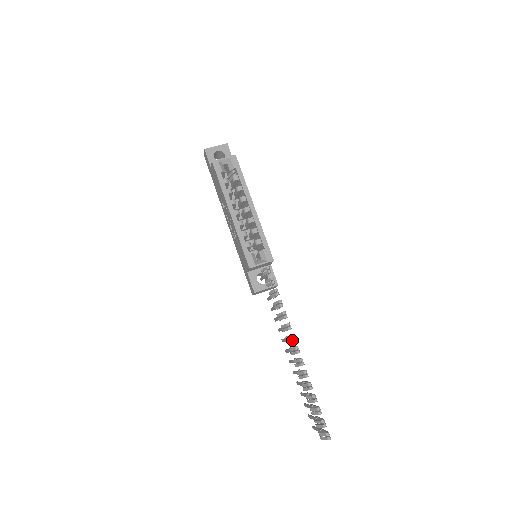
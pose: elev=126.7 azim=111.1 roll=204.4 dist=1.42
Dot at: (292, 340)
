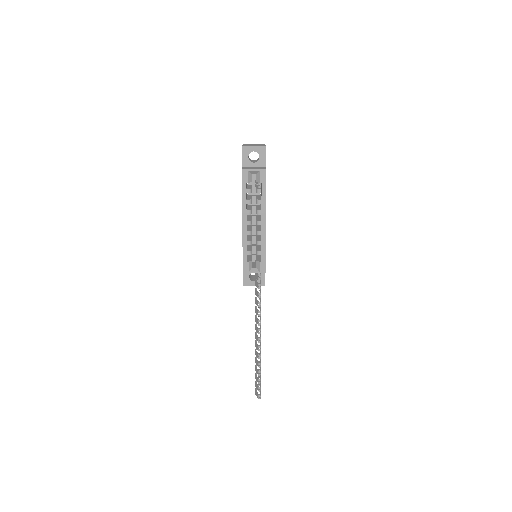
Dot at: (258, 332)
